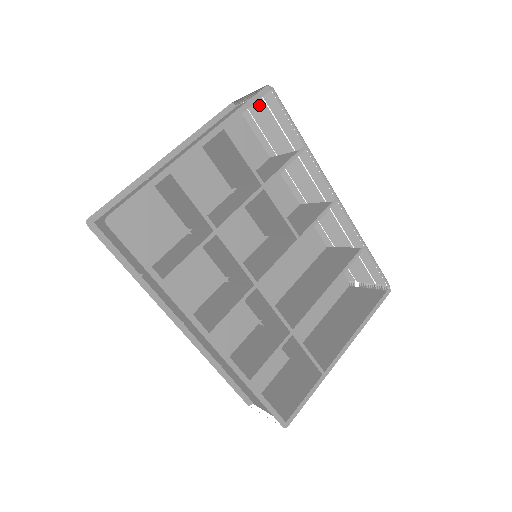
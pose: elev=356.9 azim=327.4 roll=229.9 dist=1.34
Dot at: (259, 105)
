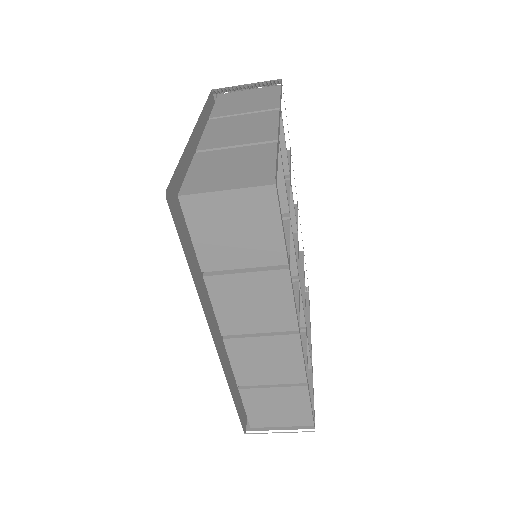
Dot at: occluded
